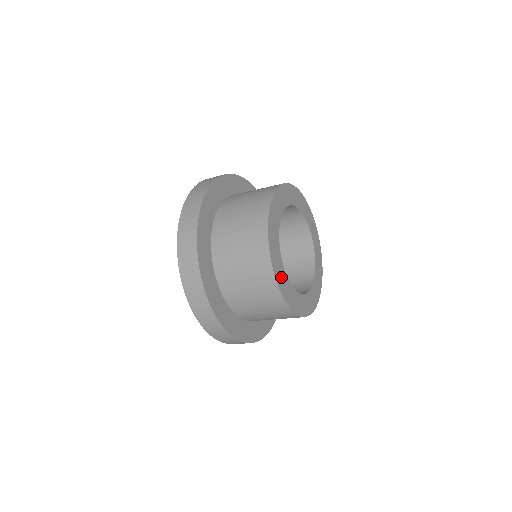
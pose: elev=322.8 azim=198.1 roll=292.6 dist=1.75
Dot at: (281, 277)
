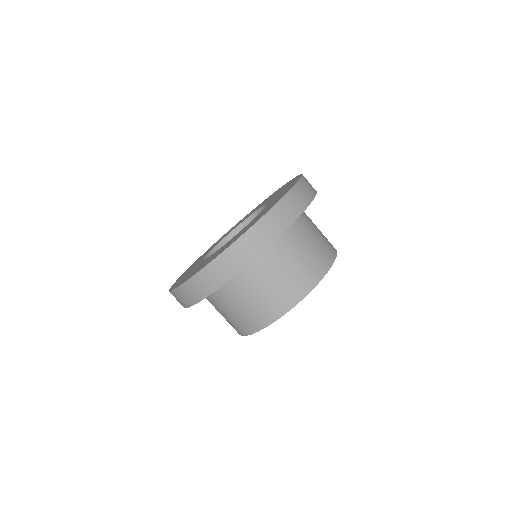
Dot at: occluded
